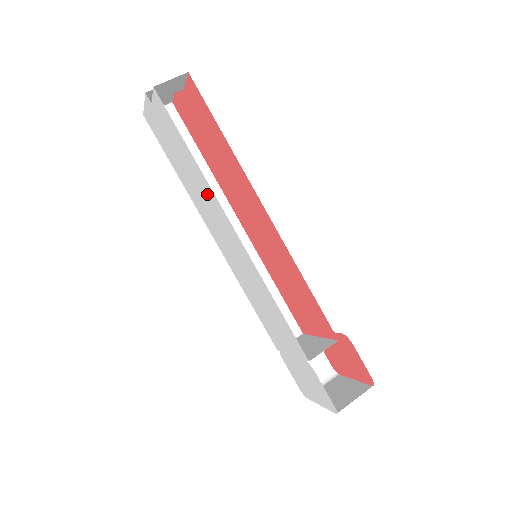
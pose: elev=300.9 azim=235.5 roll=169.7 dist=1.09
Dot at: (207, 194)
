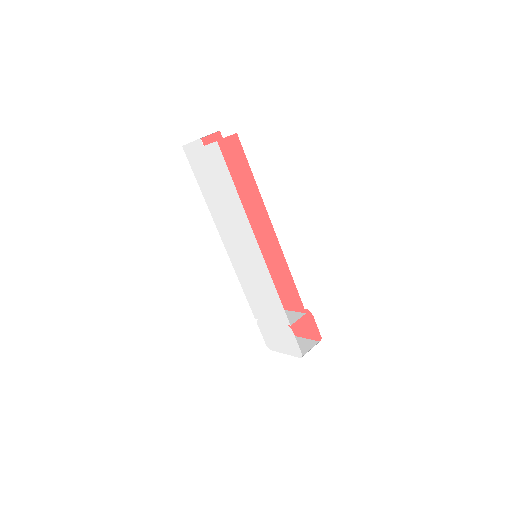
Dot at: (237, 214)
